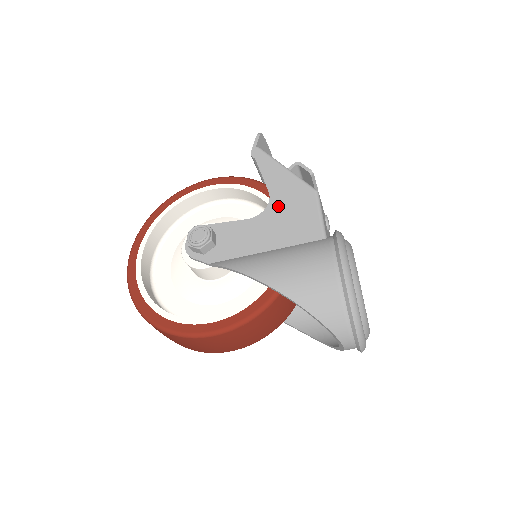
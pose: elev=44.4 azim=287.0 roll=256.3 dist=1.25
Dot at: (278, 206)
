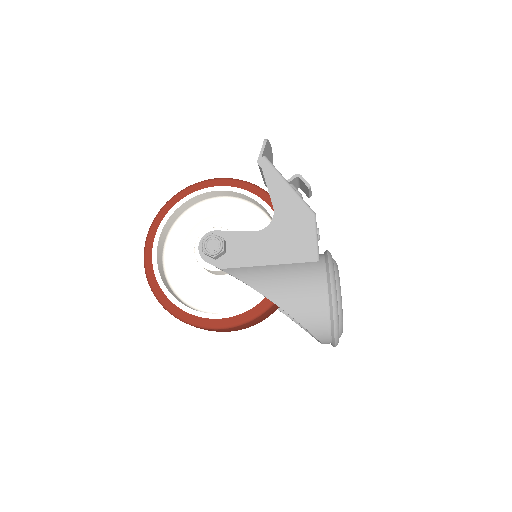
Dot at: (281, 223)
